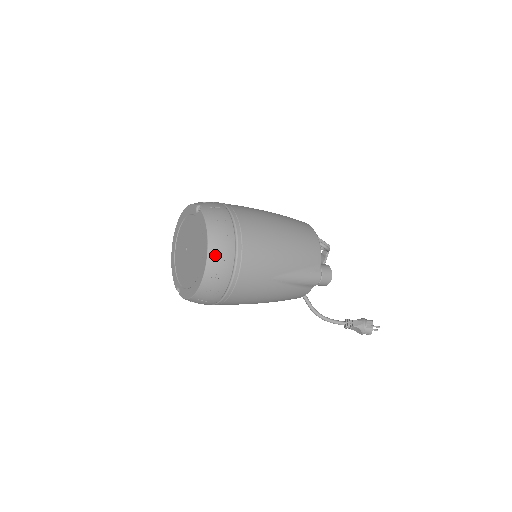
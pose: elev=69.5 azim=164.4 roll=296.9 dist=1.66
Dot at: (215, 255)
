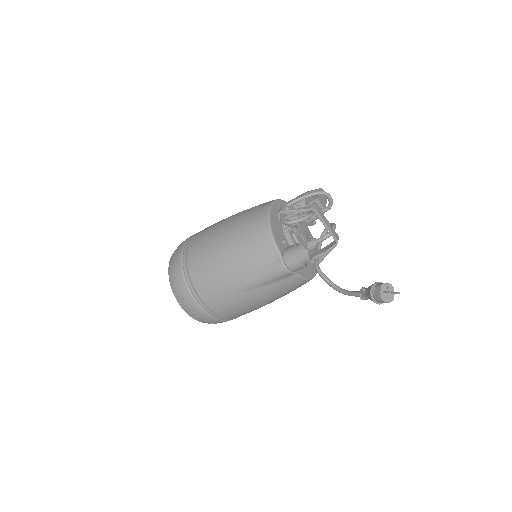
Dot at: (179, 297)
